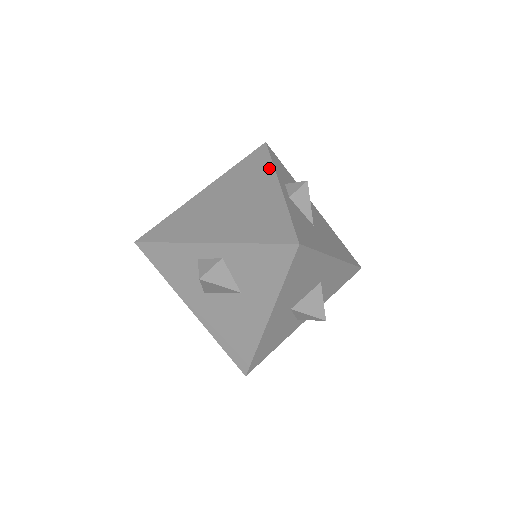
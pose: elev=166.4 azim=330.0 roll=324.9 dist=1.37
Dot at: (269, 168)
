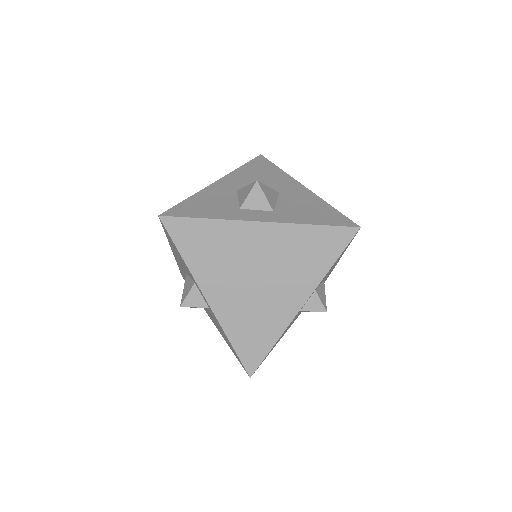
Dot at: (321, 274)
